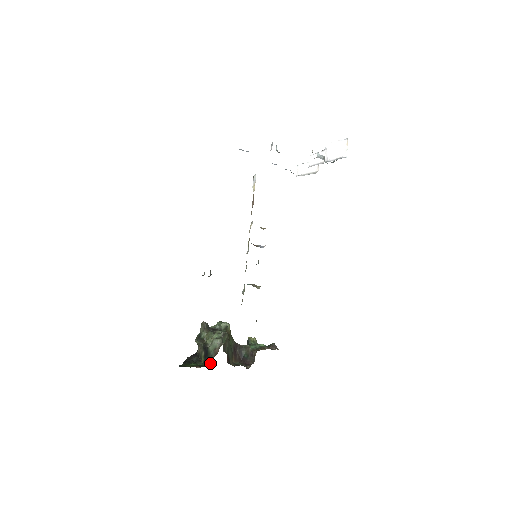
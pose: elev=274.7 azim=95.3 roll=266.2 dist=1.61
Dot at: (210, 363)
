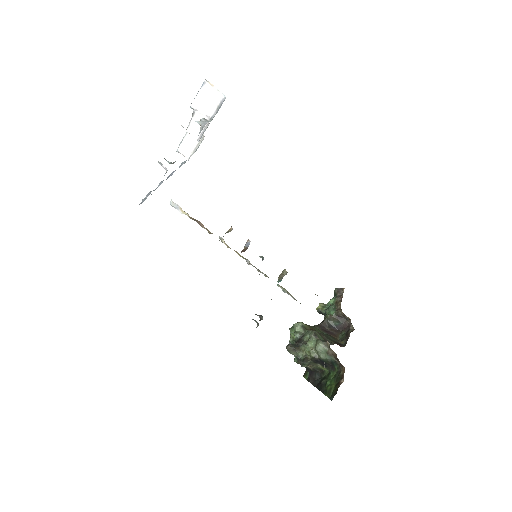
Dot at: (338, 366)
